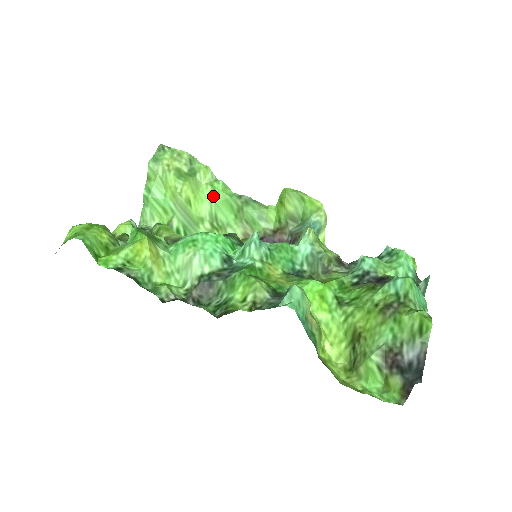
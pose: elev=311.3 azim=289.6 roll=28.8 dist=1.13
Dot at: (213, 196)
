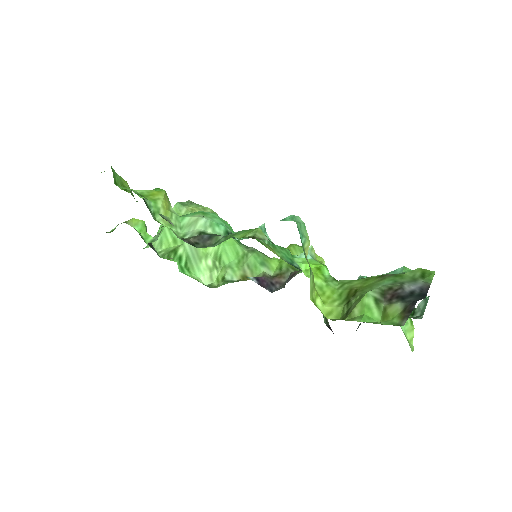
Dot at: occluded
